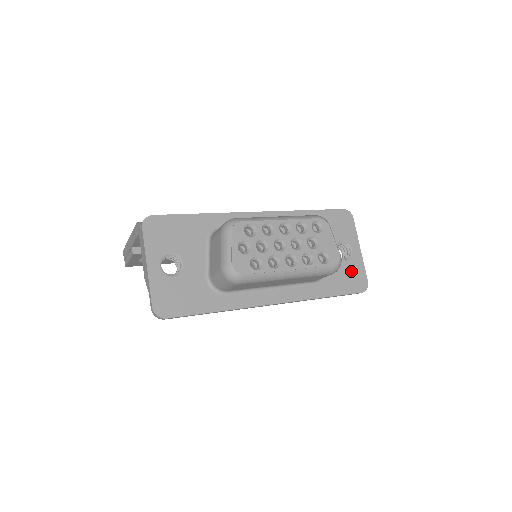
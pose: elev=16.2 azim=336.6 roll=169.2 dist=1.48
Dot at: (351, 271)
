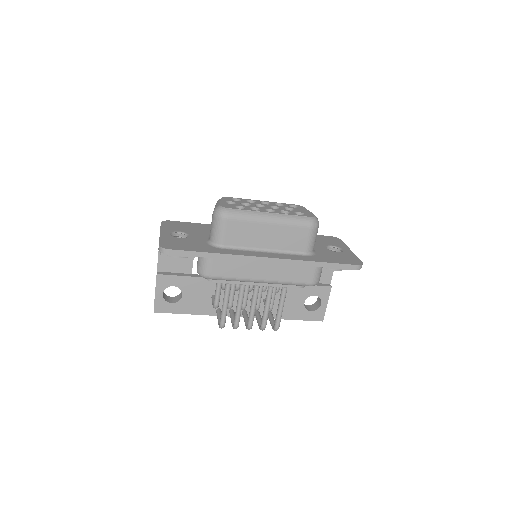
Dot at: (343, 256)
